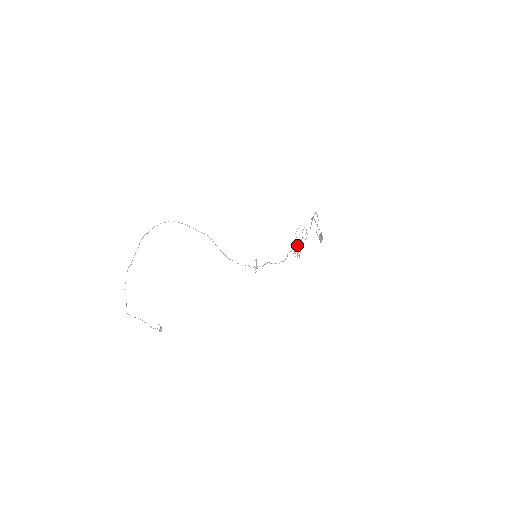
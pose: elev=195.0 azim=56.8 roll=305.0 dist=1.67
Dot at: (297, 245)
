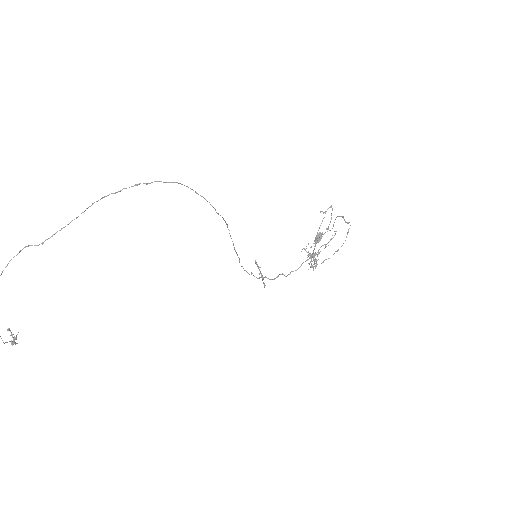
Dot at: (318, 253)
